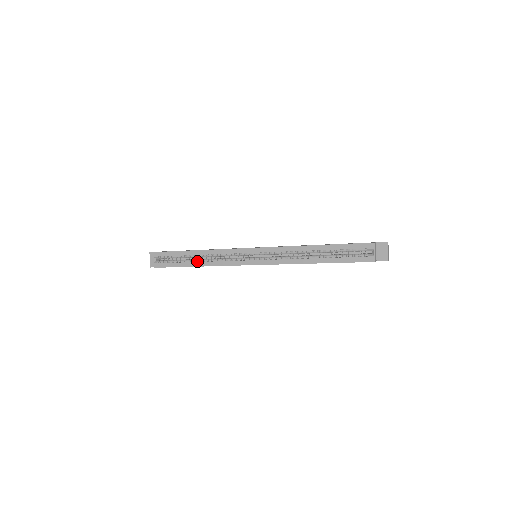
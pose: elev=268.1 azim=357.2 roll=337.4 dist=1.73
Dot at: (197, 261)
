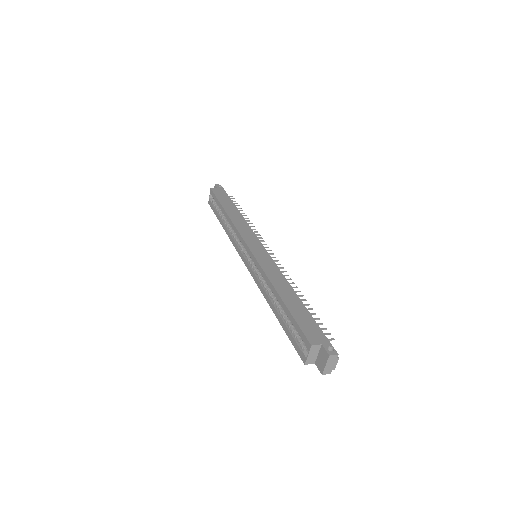
Dot at: (225, 223)
